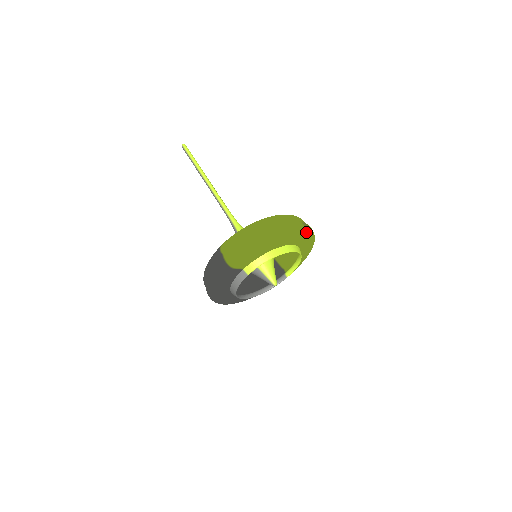
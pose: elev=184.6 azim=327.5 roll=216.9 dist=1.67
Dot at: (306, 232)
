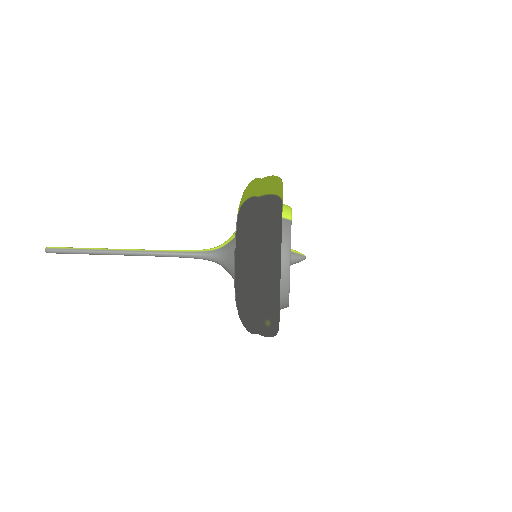
Dot at: occluded
